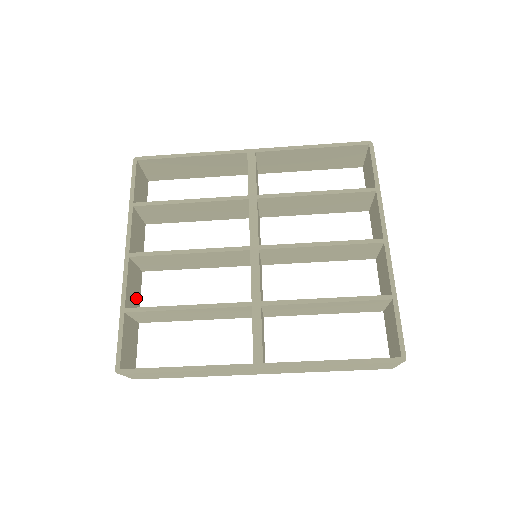
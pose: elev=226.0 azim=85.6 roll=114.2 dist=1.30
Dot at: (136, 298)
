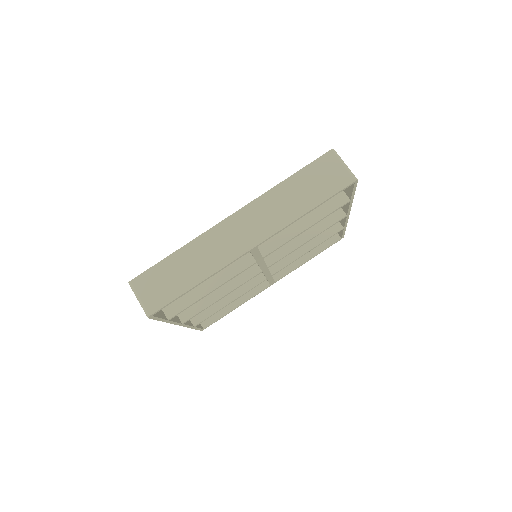
Dot at: occluded
